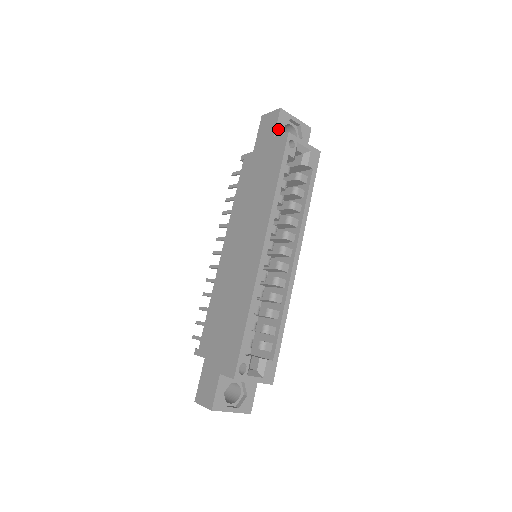
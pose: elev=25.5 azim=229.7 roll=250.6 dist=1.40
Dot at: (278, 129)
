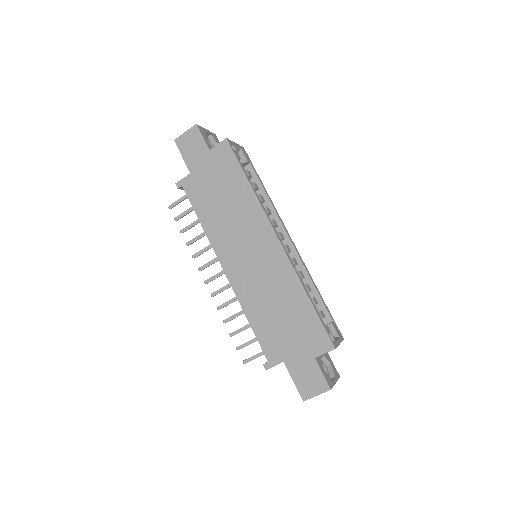
Dot at: (206, 142)
